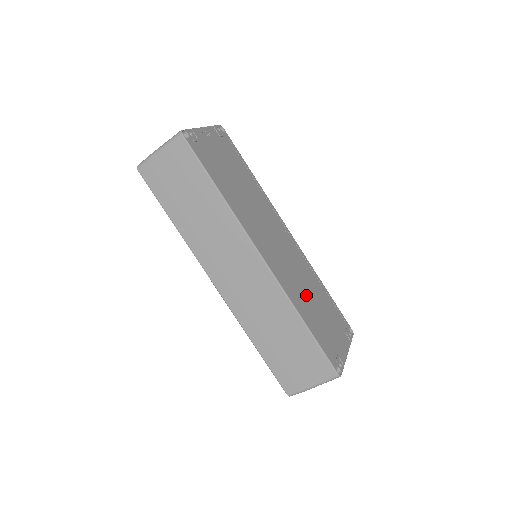
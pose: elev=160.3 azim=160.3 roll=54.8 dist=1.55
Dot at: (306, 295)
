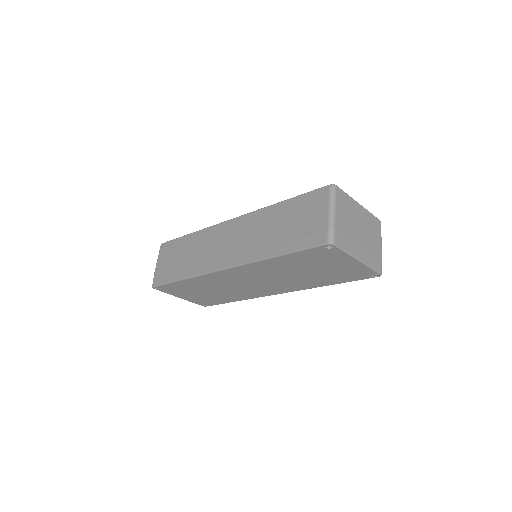
Dot at: occluded
